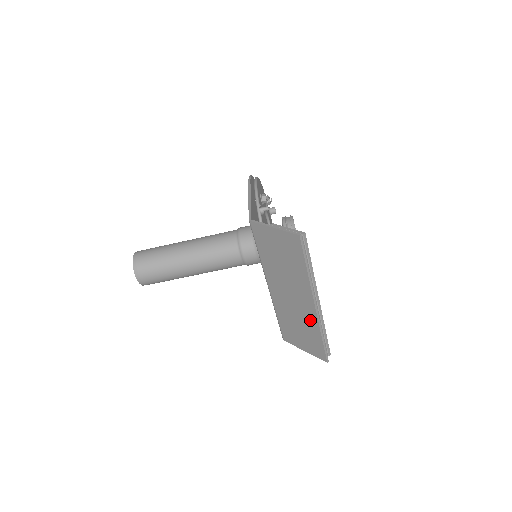
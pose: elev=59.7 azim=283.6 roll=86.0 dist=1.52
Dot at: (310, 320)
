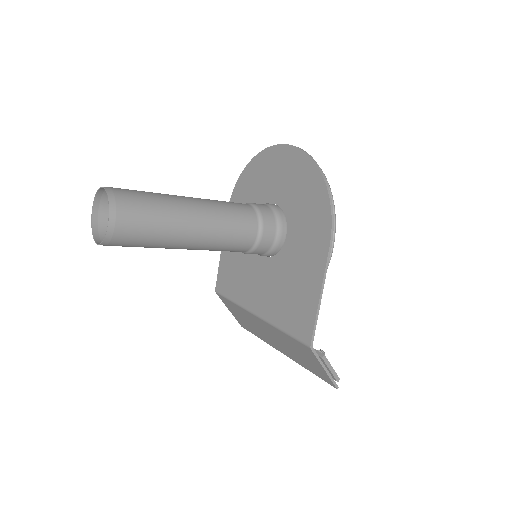
Dot at: (265, 339)
